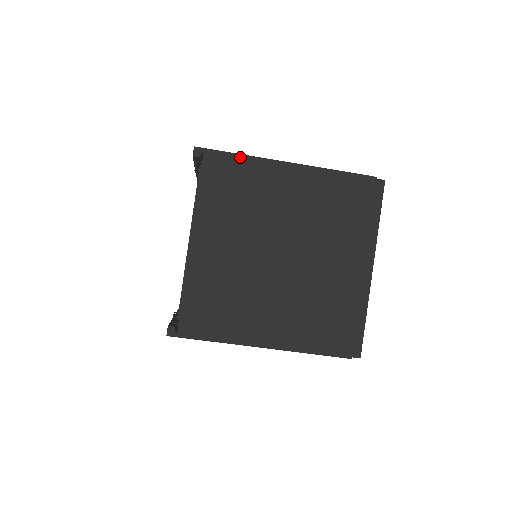
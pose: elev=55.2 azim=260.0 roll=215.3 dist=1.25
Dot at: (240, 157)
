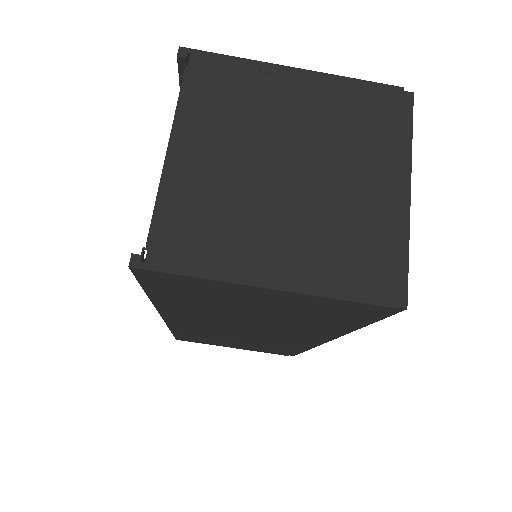
Dot at: (235, 60)
